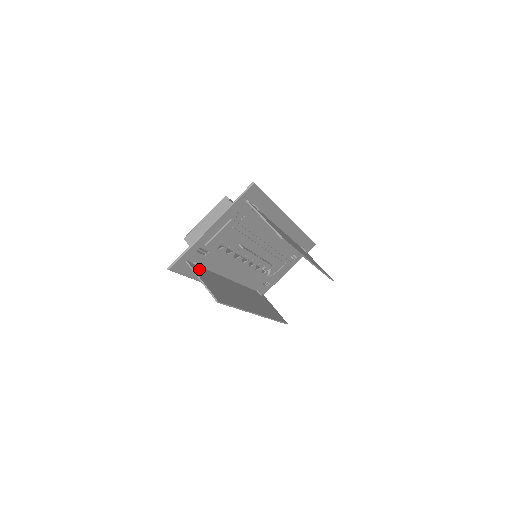
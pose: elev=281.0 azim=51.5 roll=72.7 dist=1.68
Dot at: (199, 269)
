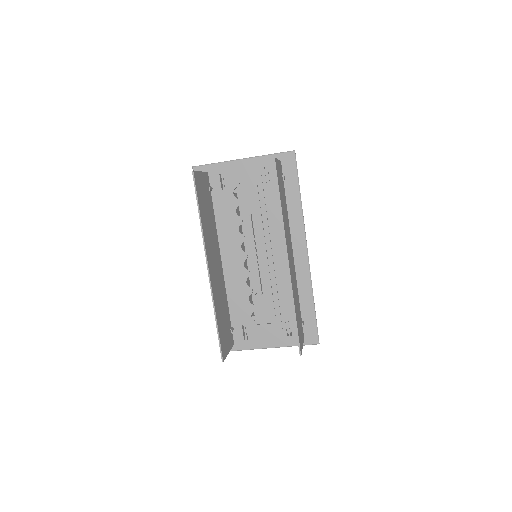
Dot at: (209, 188)
